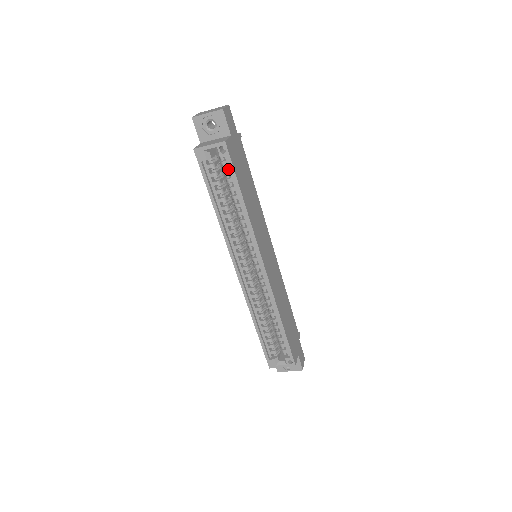
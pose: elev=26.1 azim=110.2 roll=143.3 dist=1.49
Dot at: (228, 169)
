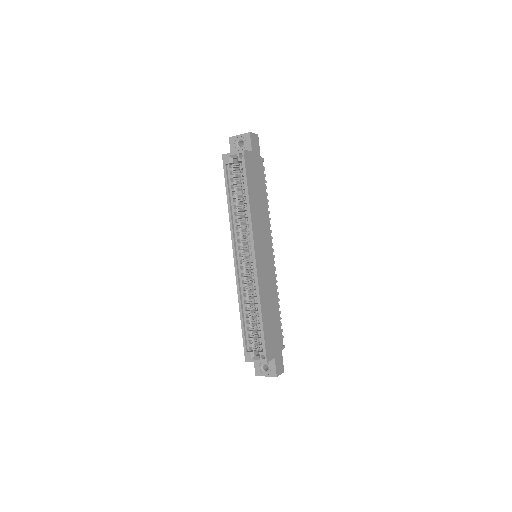
Dot at: (243, 172)
